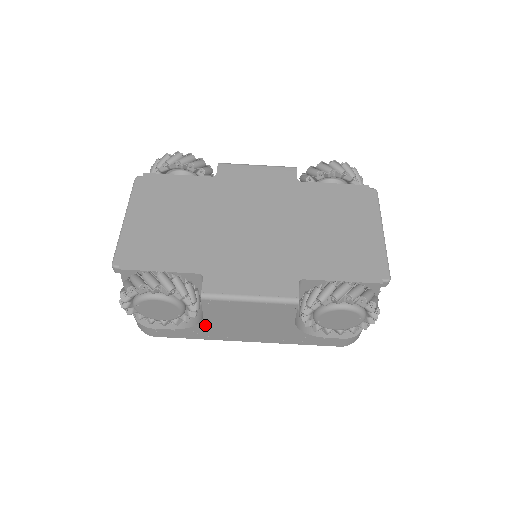
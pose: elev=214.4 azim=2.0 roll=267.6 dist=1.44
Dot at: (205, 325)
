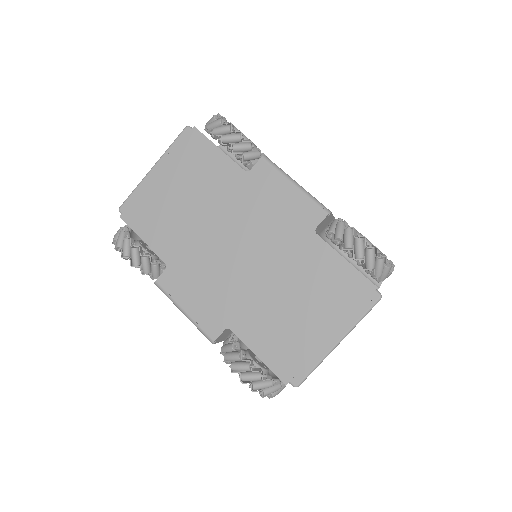
Dot at: occluded
